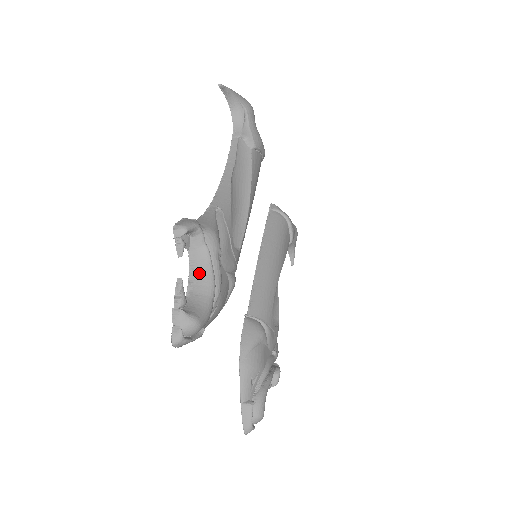
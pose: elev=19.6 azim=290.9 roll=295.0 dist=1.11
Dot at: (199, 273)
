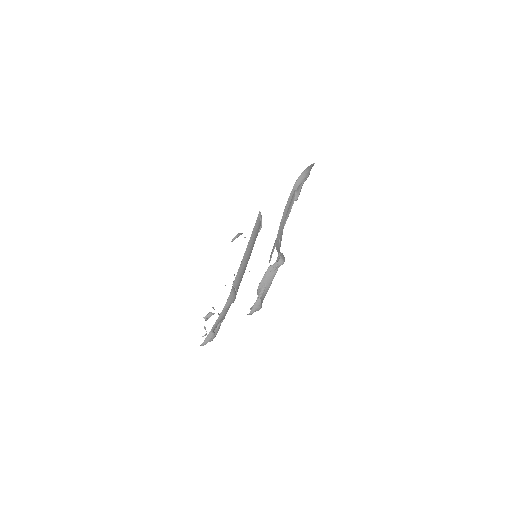
Dot at: (267, 280)
